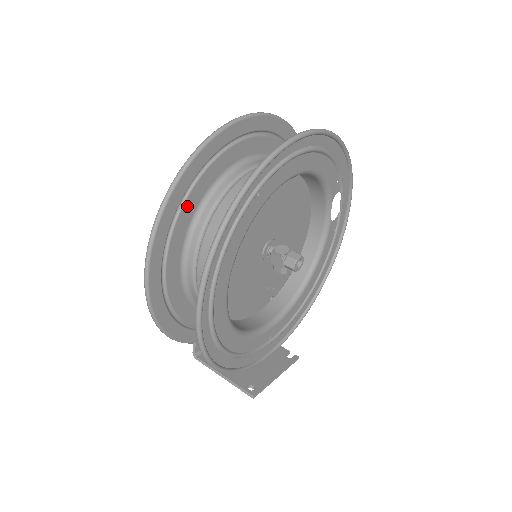
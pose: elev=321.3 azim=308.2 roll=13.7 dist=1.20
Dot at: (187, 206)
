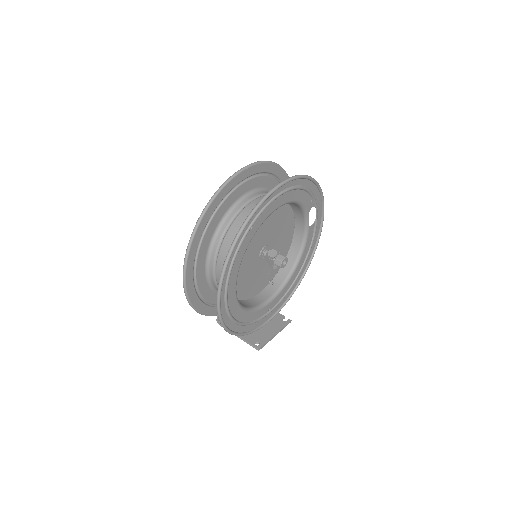
Dot at: (207, 234)
